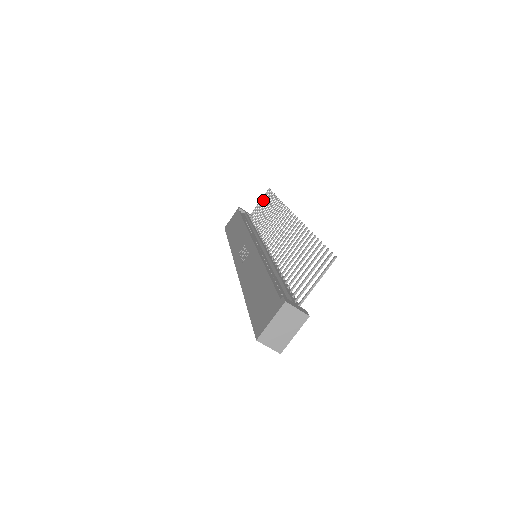
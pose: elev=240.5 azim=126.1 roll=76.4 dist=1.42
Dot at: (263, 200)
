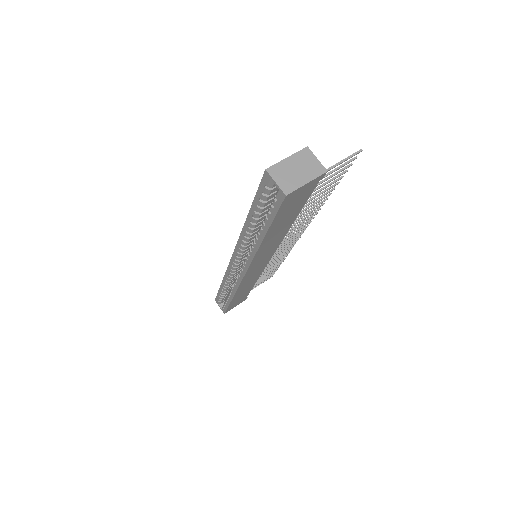
Dot at: (265, 279)
